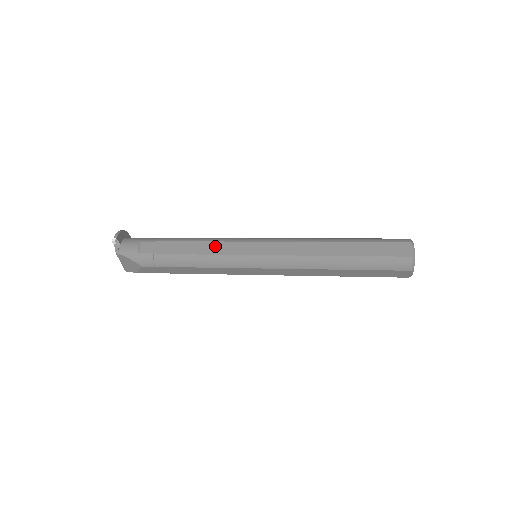
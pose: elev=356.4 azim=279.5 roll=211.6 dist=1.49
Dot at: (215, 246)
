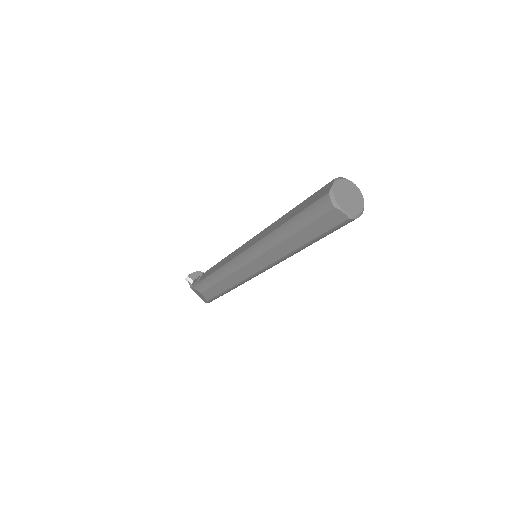
Dot at: (228, 258)
